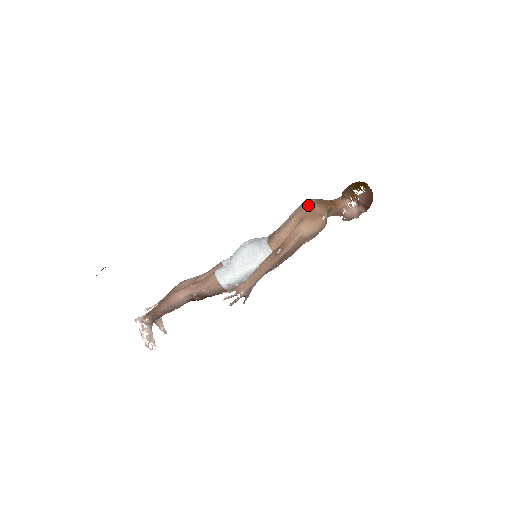
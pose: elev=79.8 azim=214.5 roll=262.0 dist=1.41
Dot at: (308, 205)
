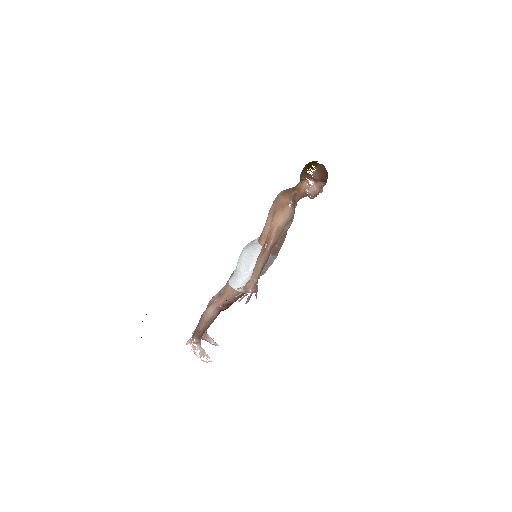
Dot at: occluded
